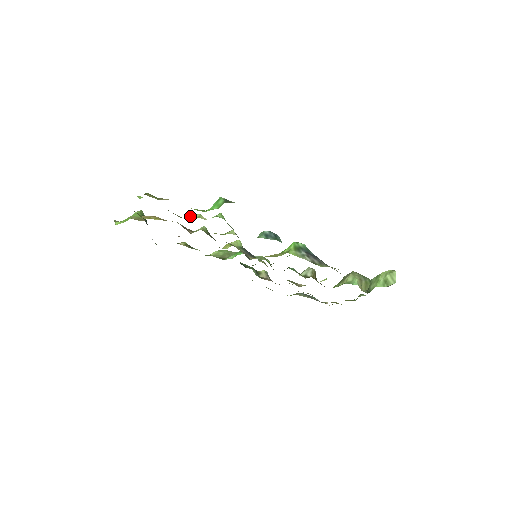
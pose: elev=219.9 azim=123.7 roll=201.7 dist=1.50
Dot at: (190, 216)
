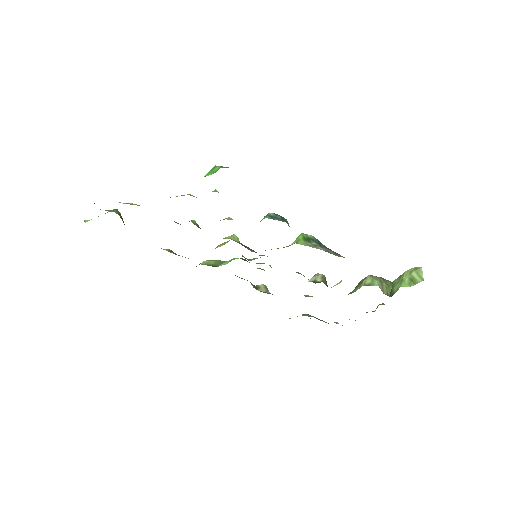
Dot at: occluded
